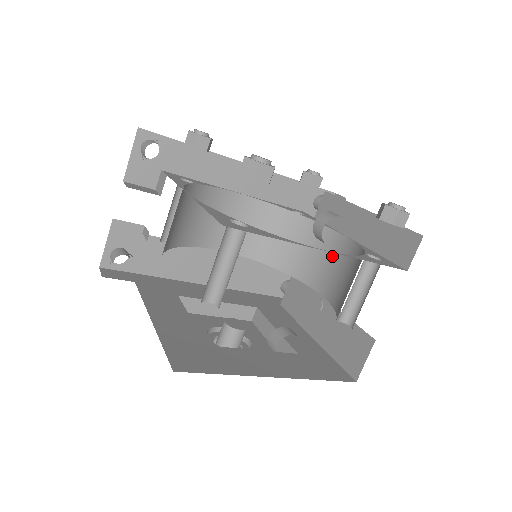
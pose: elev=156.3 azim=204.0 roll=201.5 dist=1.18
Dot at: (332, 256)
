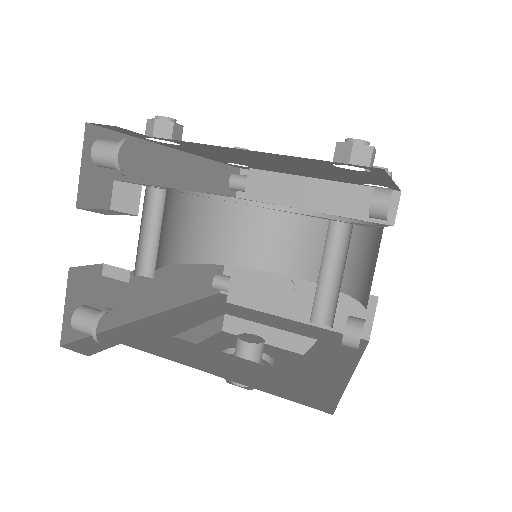
Dot at: (290, 233)
